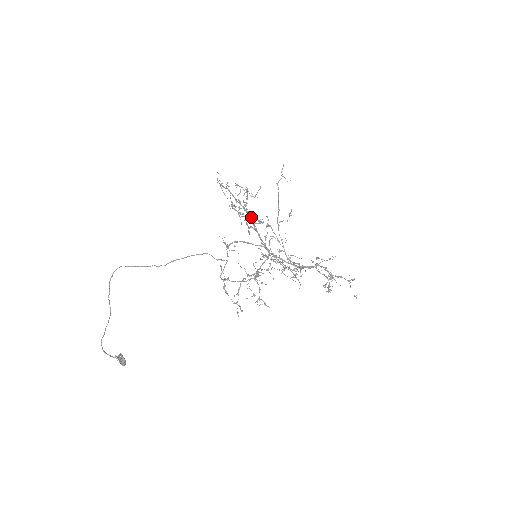
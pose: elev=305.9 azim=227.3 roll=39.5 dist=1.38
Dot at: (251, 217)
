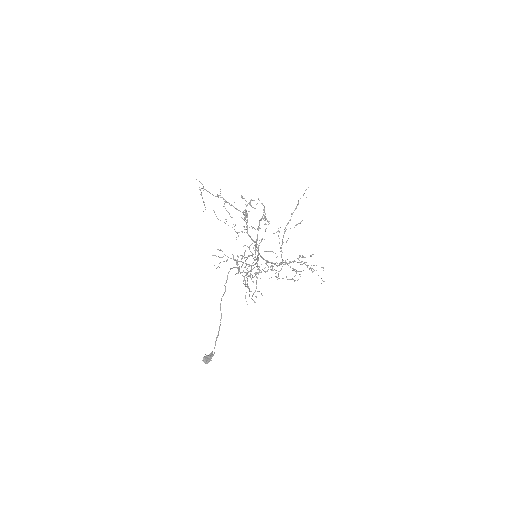
Dot at: (259, 224)
